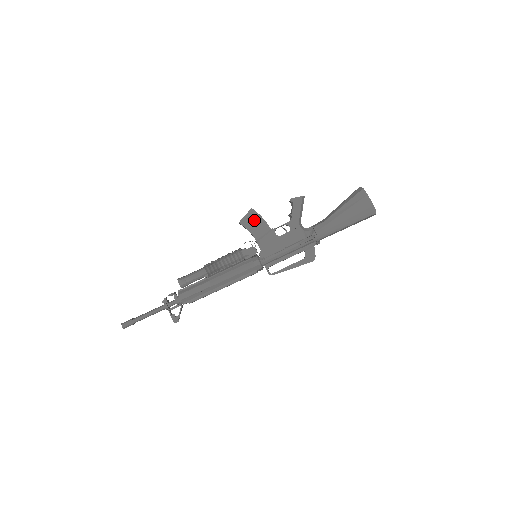
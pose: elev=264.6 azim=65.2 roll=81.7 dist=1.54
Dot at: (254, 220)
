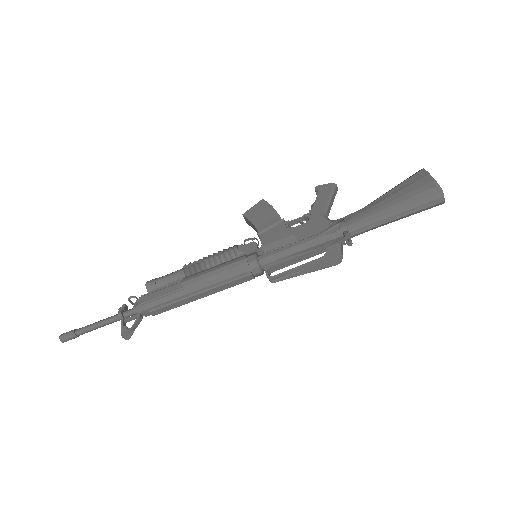
Dot at: (262, 211)
